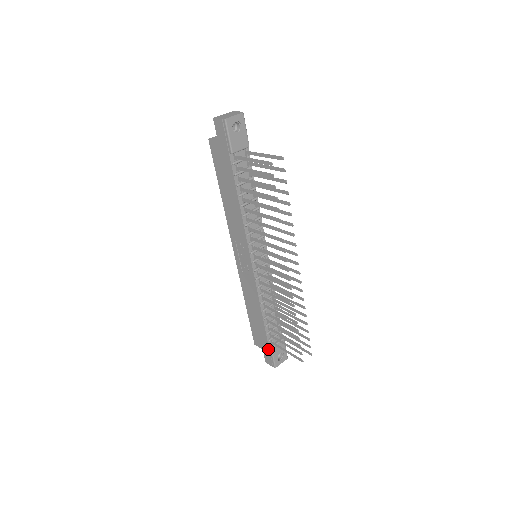
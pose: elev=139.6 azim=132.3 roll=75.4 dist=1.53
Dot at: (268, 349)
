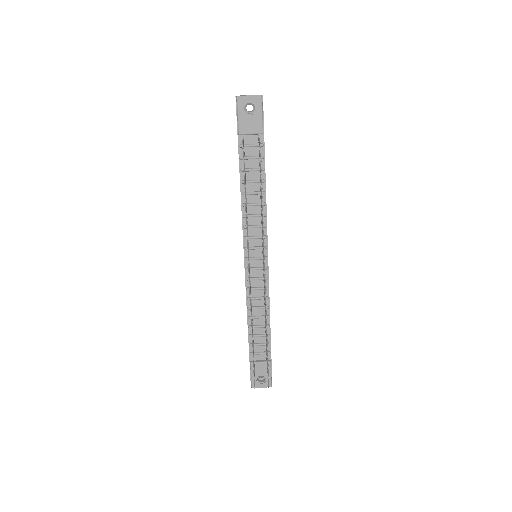
Dot at: occluded
